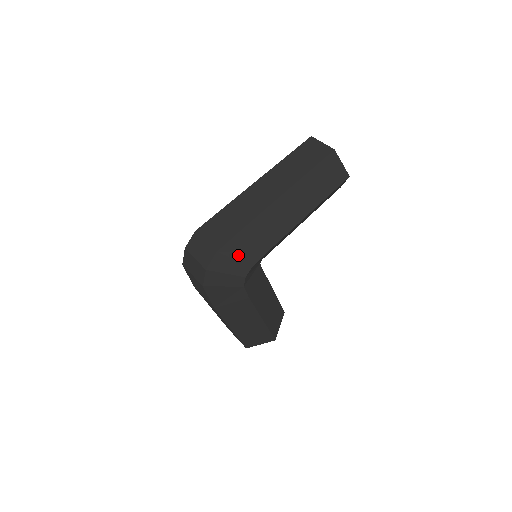
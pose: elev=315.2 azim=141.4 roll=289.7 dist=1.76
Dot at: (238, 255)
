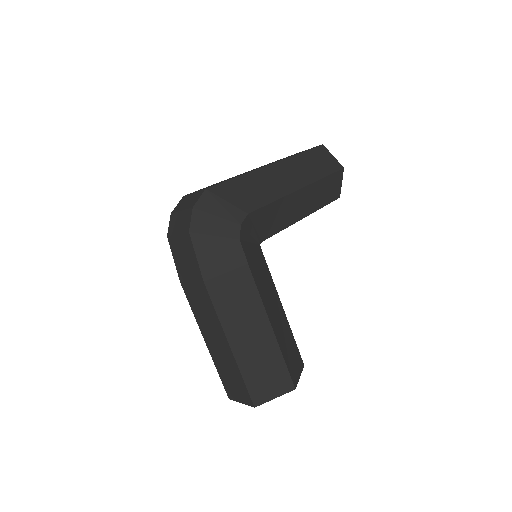
Dot at: (230, 199)
